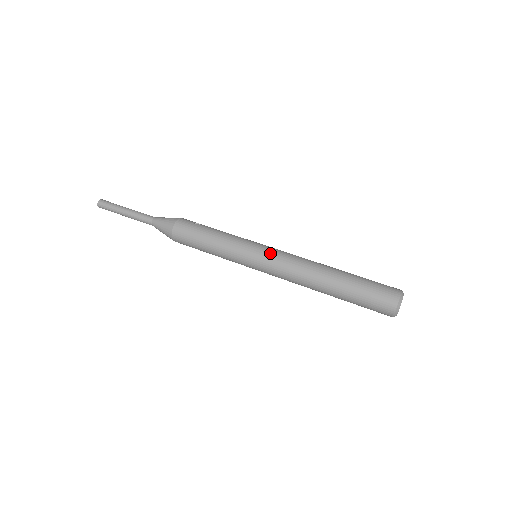
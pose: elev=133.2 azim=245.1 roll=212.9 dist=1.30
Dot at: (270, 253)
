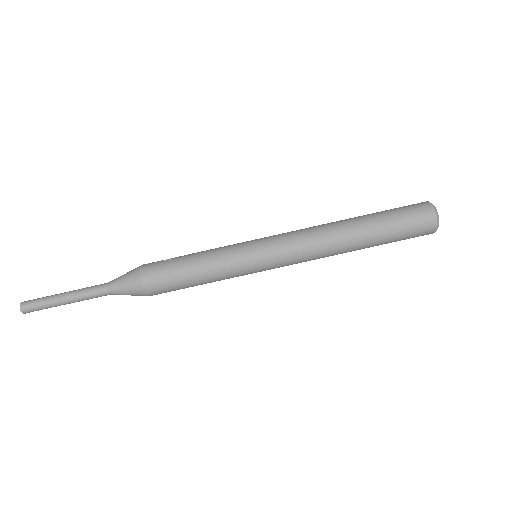
Dot at: (274, 243)
